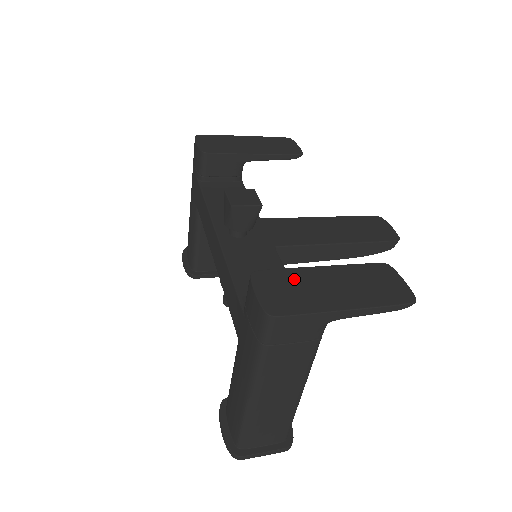
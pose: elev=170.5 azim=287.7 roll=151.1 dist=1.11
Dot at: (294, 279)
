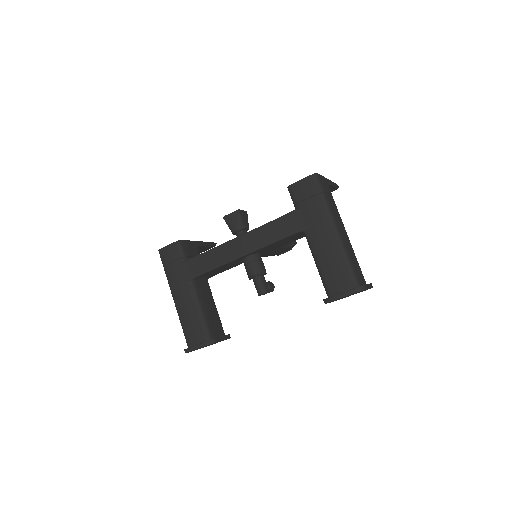
Dot at: occluded
